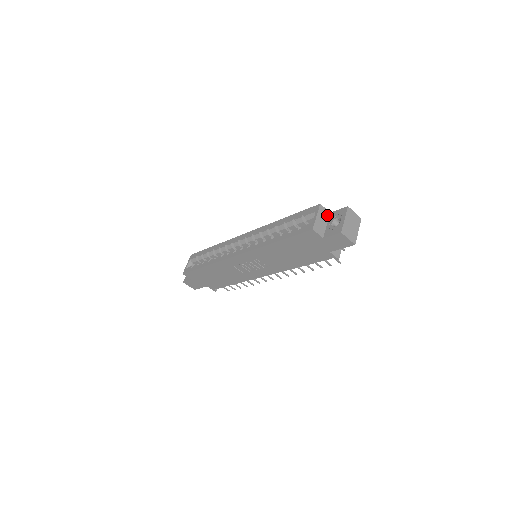
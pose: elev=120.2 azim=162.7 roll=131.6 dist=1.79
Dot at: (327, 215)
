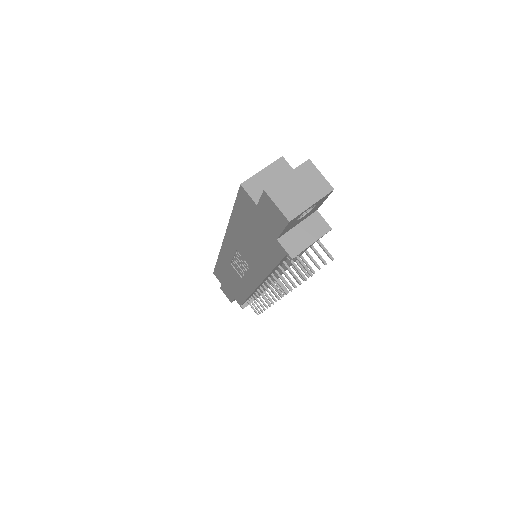
Dot at: occluded
